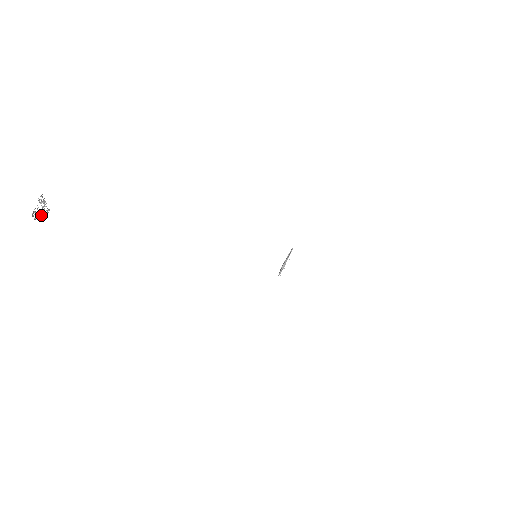
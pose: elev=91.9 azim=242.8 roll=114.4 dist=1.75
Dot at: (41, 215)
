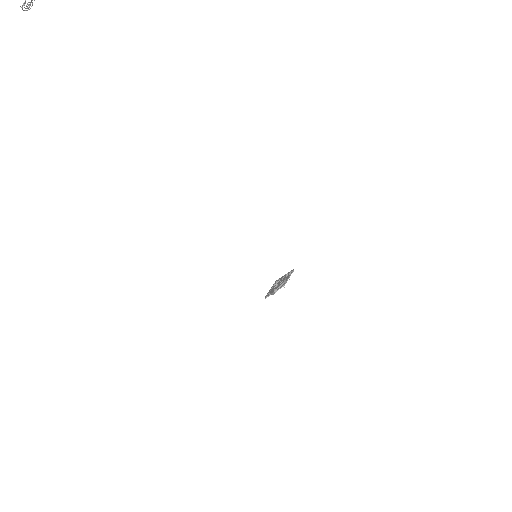
Dot at: out of frame
